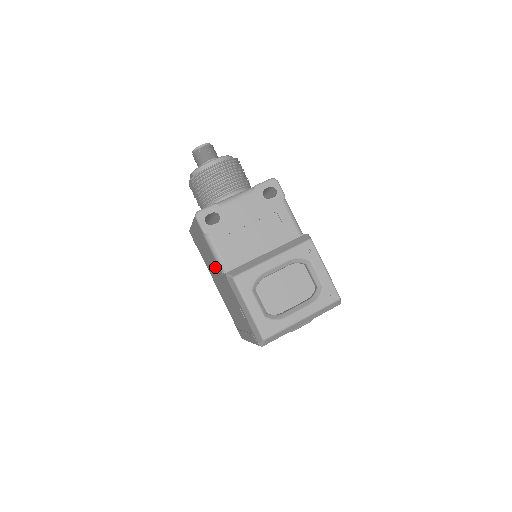
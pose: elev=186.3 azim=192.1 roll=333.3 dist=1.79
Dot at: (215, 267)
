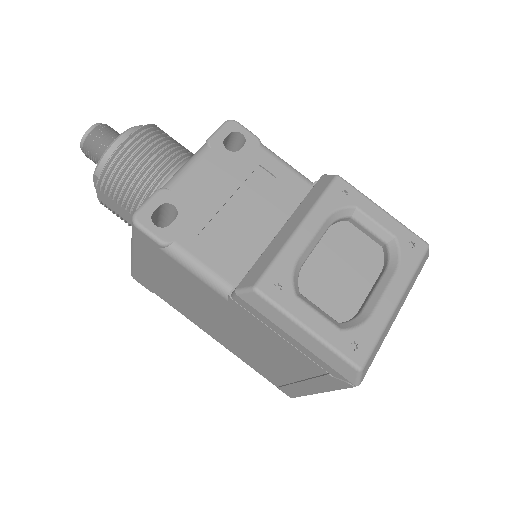
Dot at: (205, 299)
